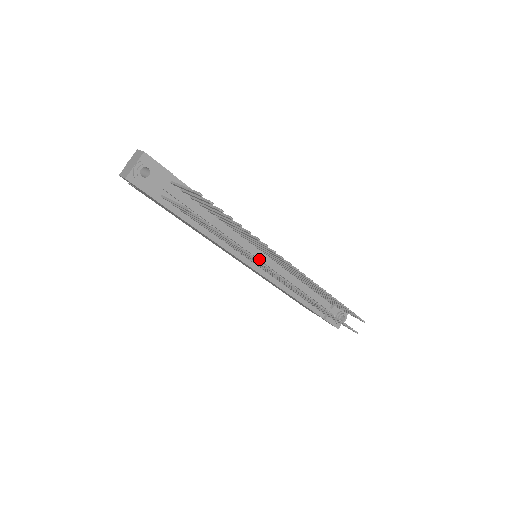
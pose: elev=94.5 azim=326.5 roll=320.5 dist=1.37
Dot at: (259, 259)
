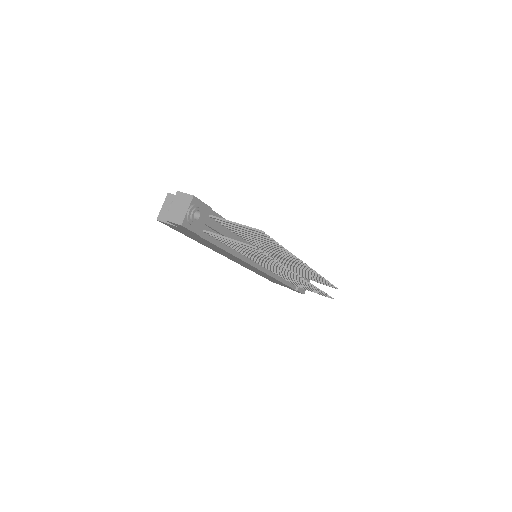
Dot at: occluded
